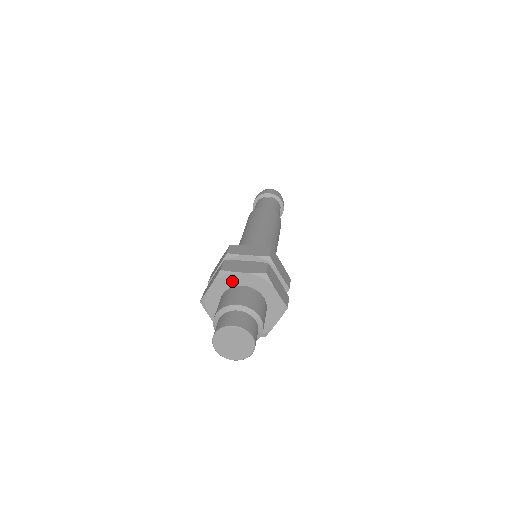
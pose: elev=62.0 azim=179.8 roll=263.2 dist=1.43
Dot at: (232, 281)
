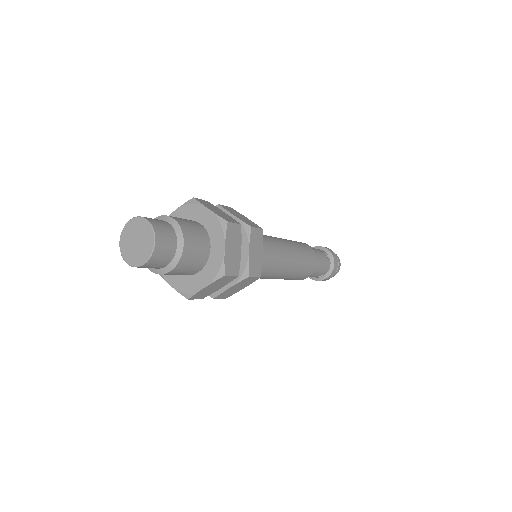
Dot at: occluded
